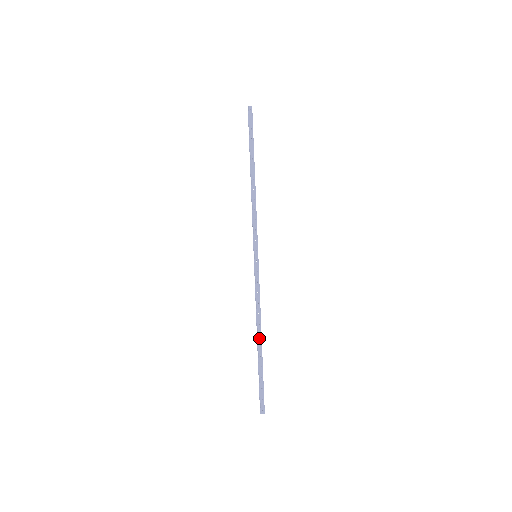
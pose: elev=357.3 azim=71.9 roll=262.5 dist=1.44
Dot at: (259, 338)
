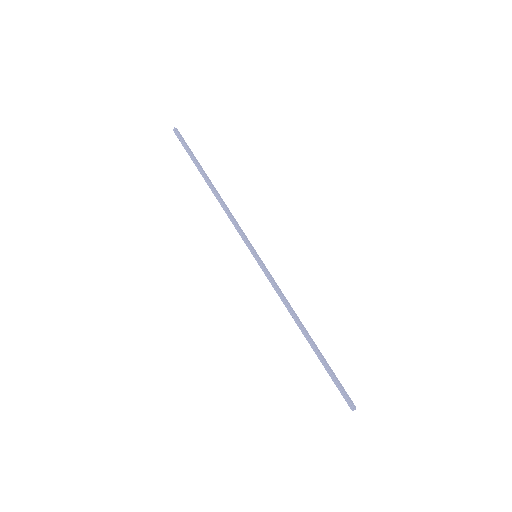
Dot at: (306, 332)
